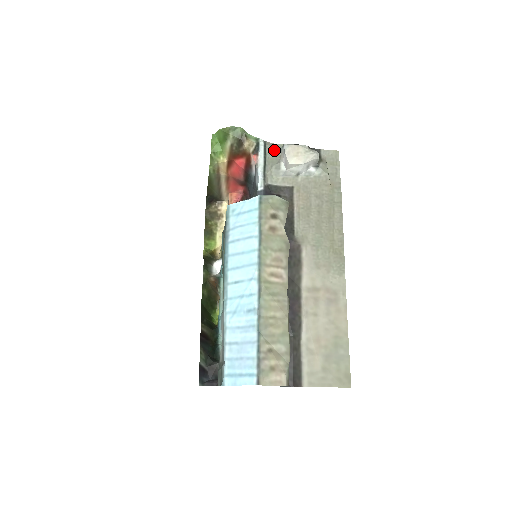
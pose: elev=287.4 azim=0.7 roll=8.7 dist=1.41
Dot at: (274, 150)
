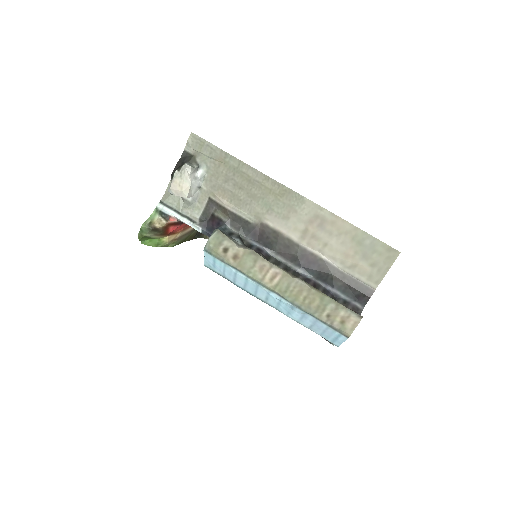
Dot at: (171, 197)
